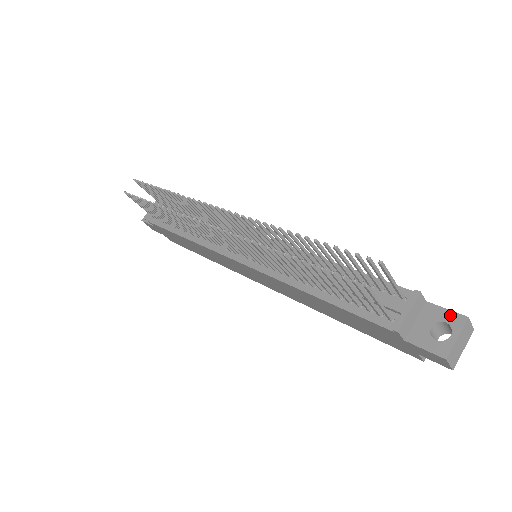
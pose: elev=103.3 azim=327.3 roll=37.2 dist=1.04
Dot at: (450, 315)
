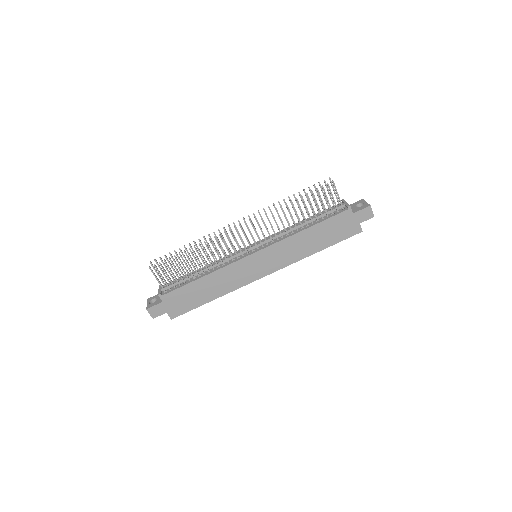
Dot at: (358, 202)
